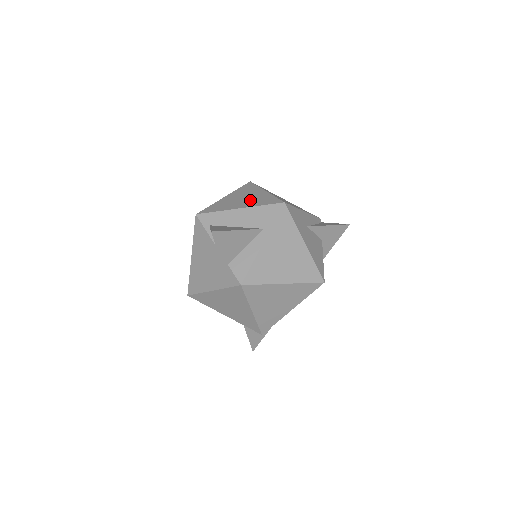
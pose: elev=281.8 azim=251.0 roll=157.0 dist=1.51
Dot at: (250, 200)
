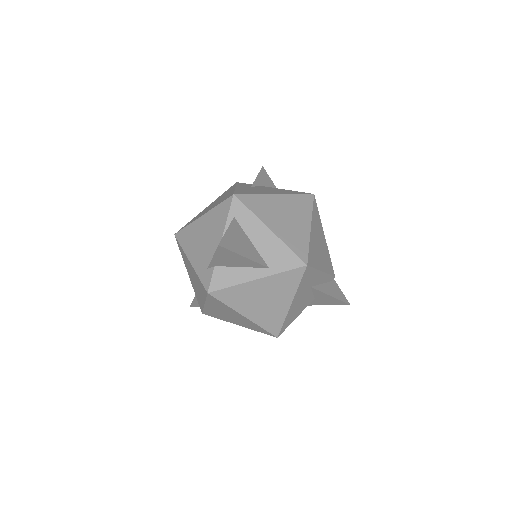
Dot at: (288, 227)
